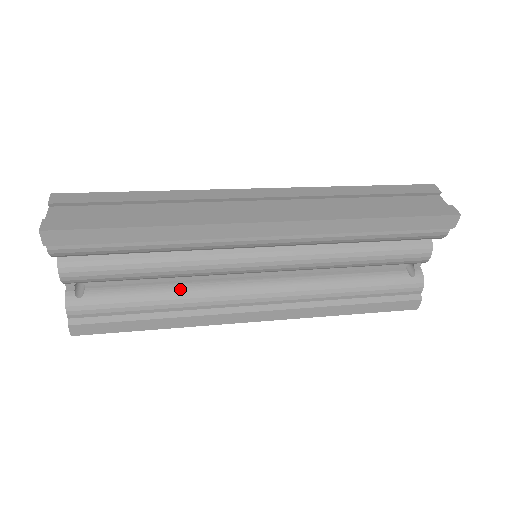
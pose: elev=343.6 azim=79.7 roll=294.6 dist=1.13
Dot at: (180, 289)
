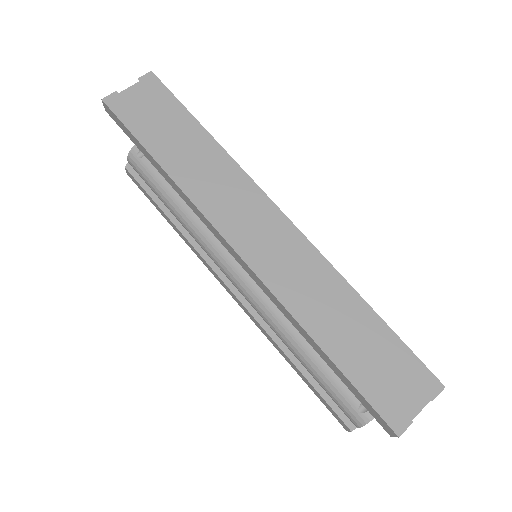
Dot at: (194, 218)
